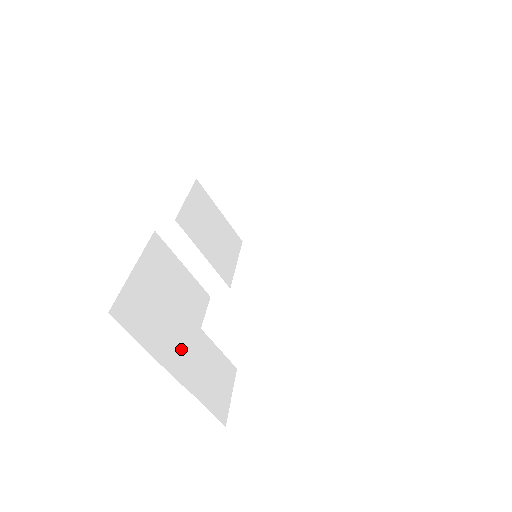
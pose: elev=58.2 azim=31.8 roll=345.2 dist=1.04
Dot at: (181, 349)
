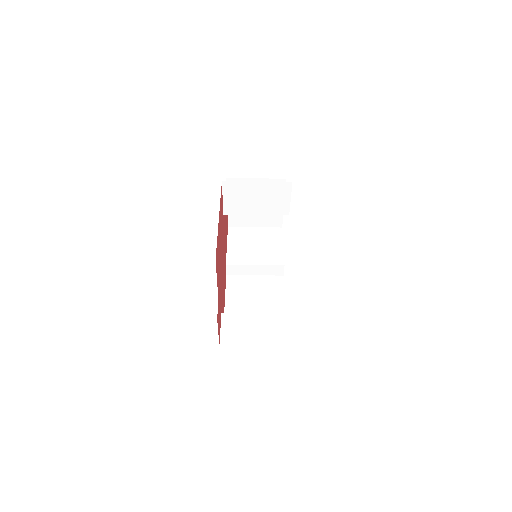
Dot at: (245, 332)
